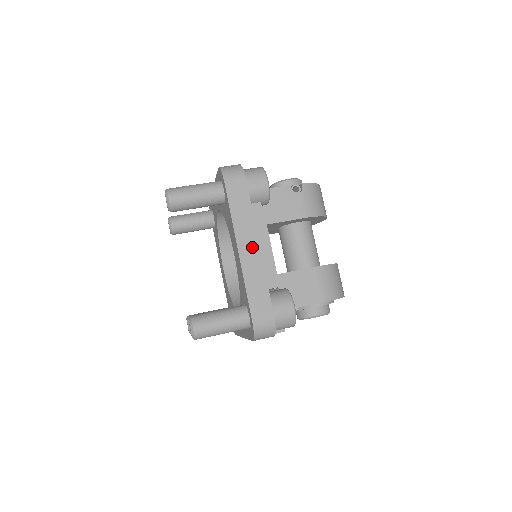
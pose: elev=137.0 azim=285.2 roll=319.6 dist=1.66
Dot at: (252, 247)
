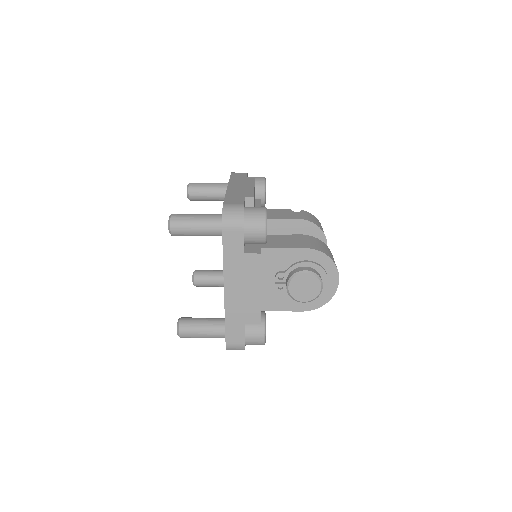
Dot at: (240, 186)
